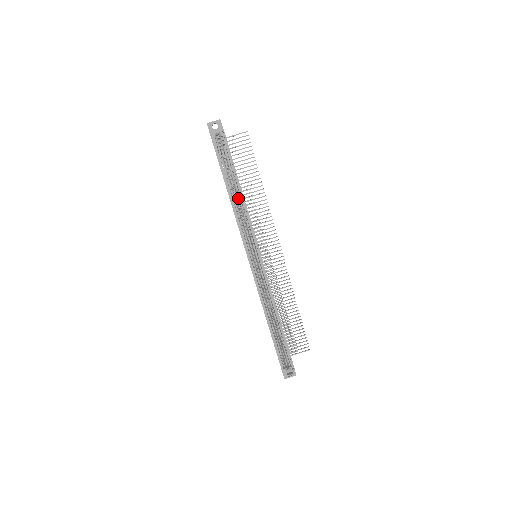
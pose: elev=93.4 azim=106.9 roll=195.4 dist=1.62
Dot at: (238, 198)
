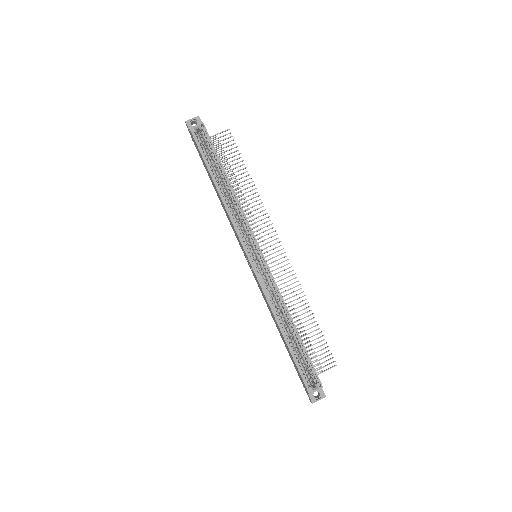
Dot at: occluded
